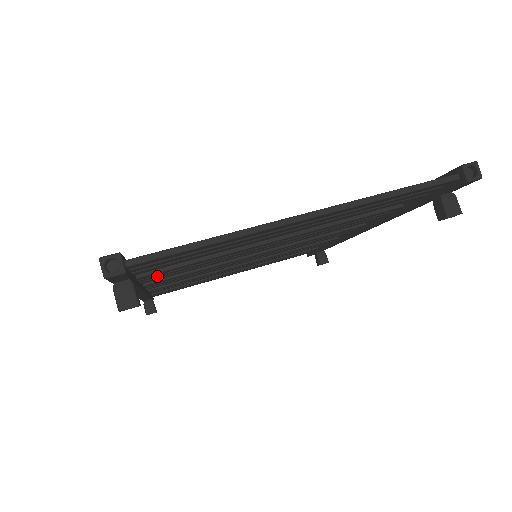
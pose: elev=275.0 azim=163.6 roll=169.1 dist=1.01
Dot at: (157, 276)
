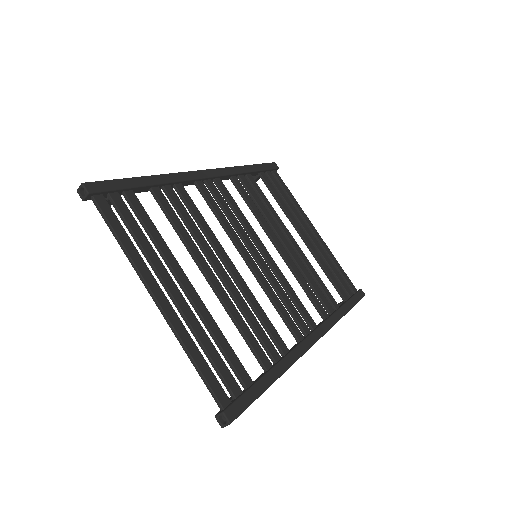
Dot at: (171, 198)
